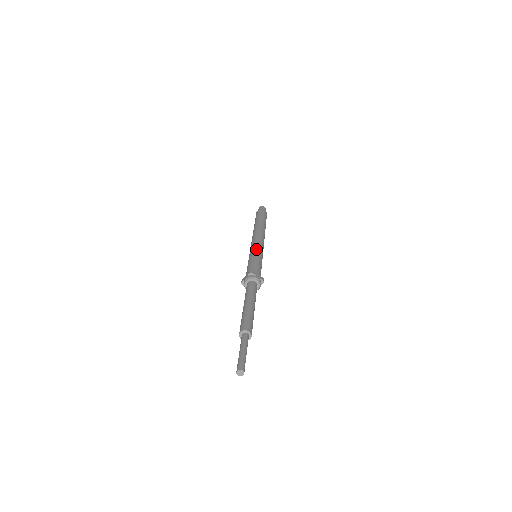
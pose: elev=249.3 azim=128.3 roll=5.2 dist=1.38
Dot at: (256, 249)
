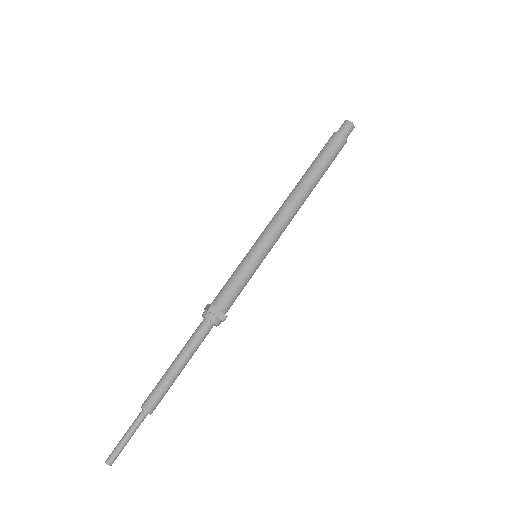
Dot at: (255, 251)
